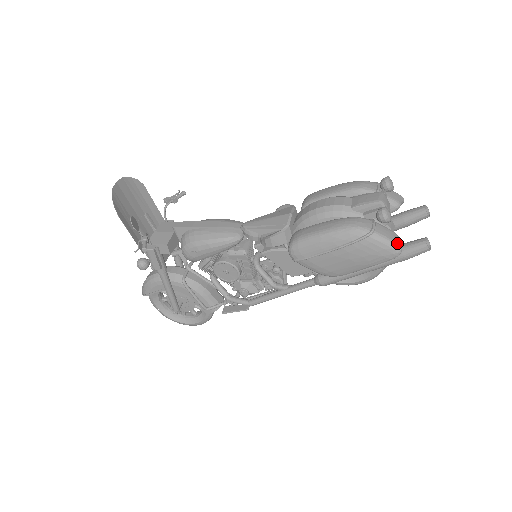
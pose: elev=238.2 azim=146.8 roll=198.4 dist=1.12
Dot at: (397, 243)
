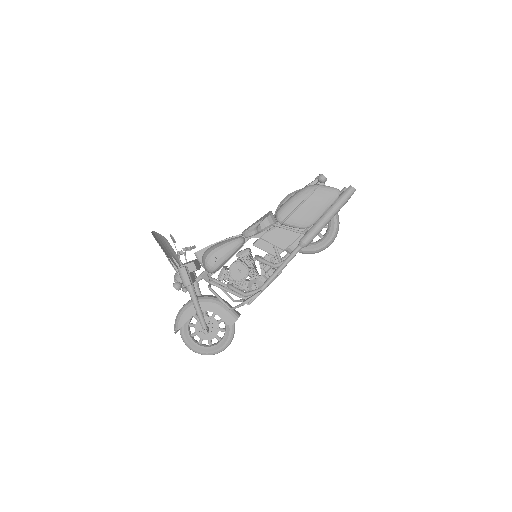
Dot at: (336, 188)
